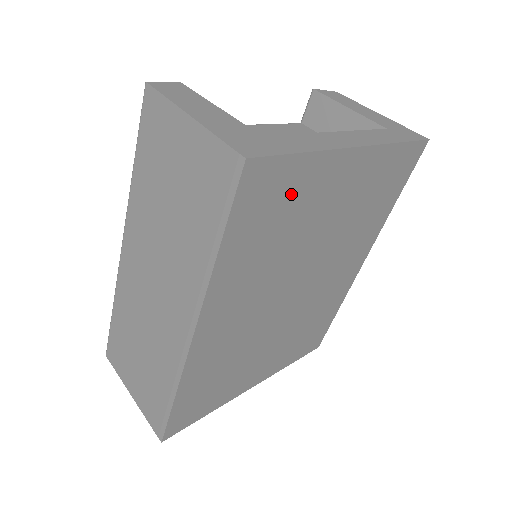
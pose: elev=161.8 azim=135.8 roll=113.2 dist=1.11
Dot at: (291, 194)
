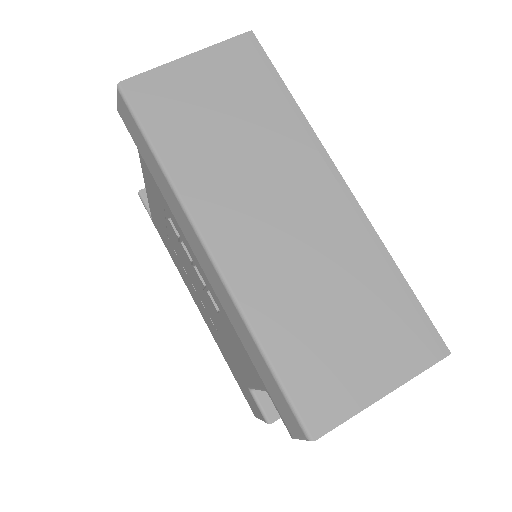
Dot at: occluded
